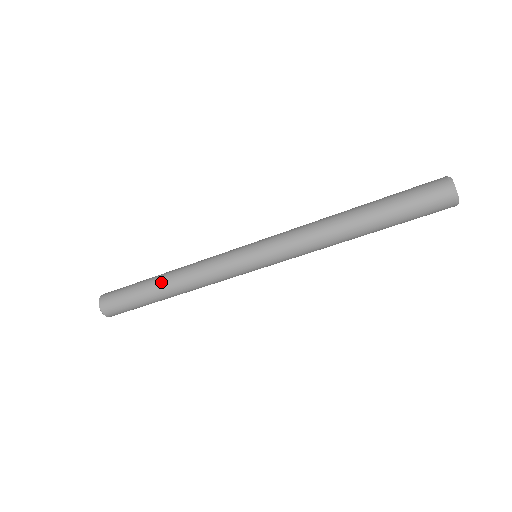
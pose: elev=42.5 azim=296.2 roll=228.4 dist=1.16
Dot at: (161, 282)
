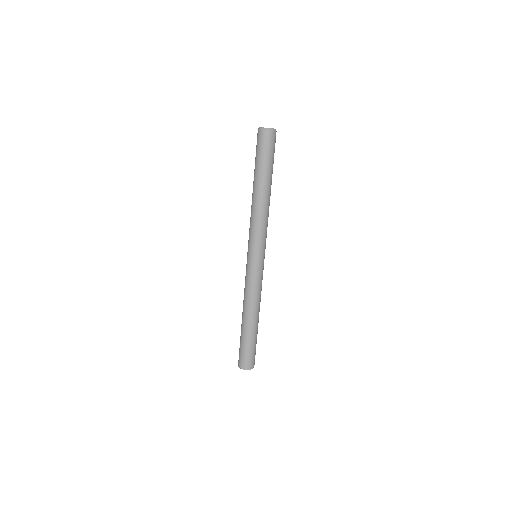
Dot at: (243, 320)
